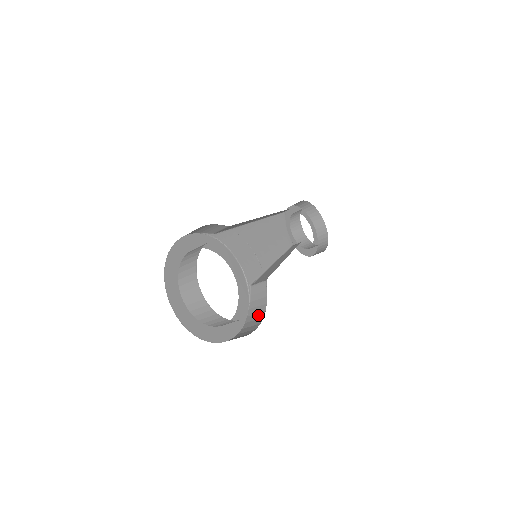
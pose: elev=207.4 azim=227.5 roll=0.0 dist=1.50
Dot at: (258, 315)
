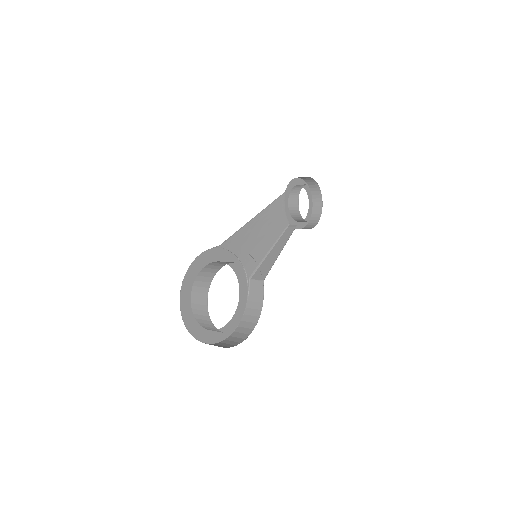
Dot at: (255, 312)
